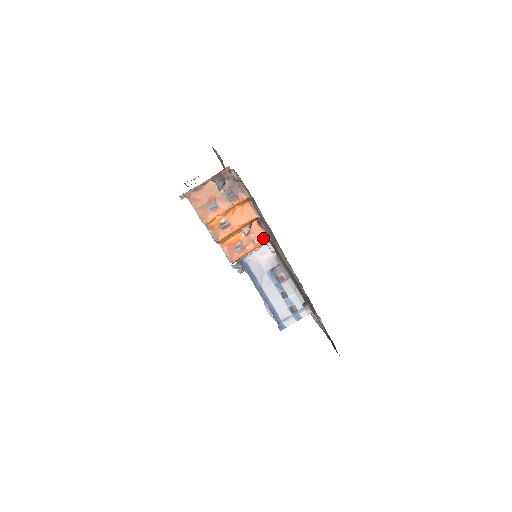
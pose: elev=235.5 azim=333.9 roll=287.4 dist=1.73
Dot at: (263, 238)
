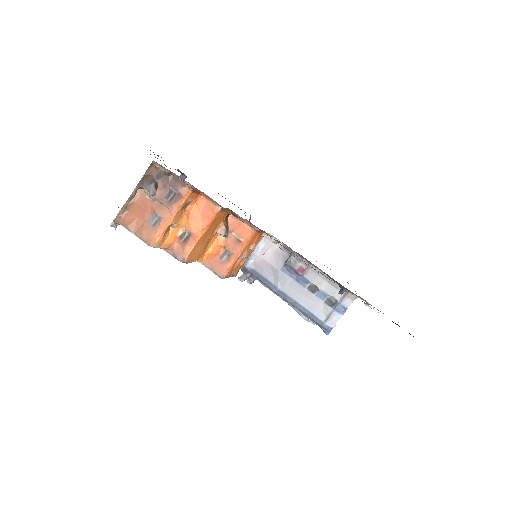
Dot at: (248, 231)
